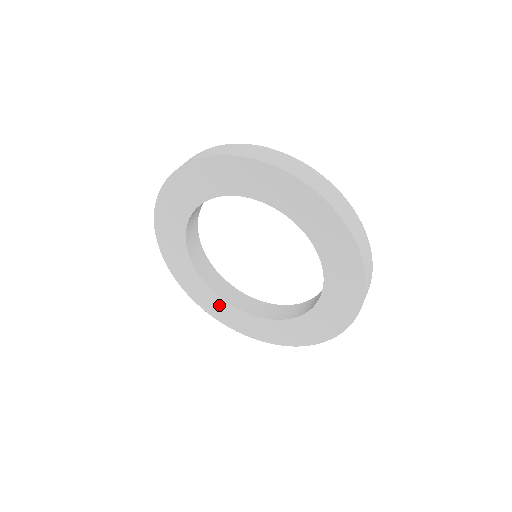
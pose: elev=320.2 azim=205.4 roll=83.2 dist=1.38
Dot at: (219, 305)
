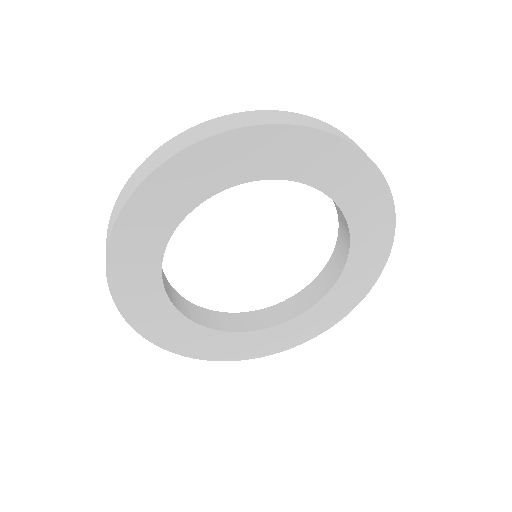
Dot at: (232, 342)
